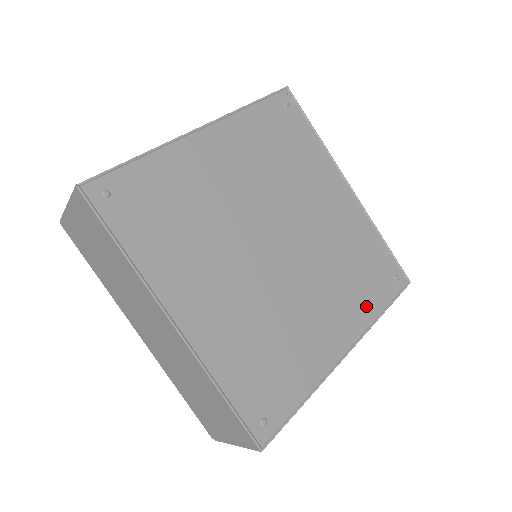
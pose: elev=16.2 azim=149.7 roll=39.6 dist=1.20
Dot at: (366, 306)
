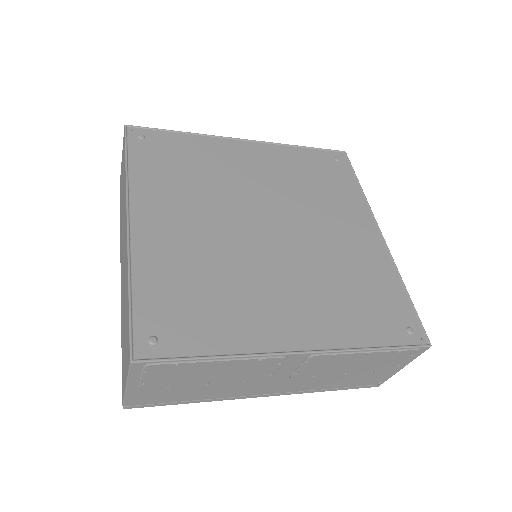
Dot at: (350, 329)
